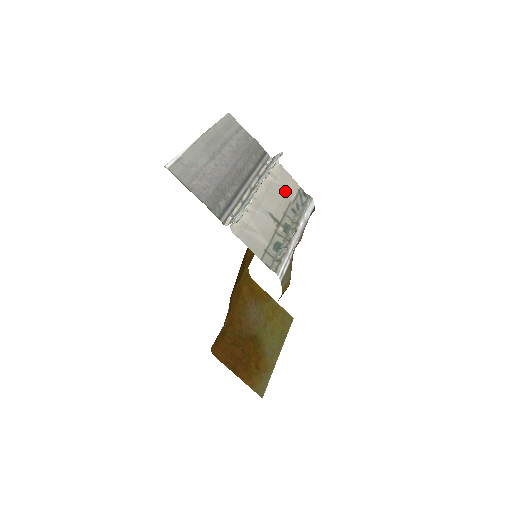
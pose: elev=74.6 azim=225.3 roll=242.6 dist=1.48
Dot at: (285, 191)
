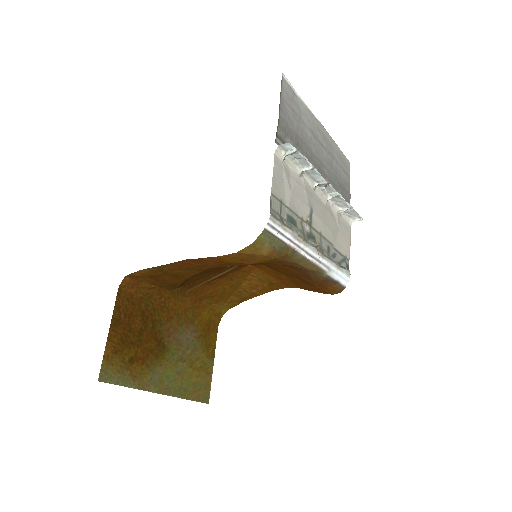
Dot at: (337, 235)
